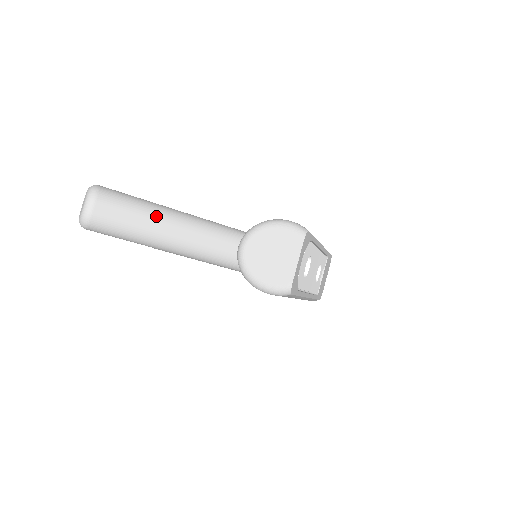
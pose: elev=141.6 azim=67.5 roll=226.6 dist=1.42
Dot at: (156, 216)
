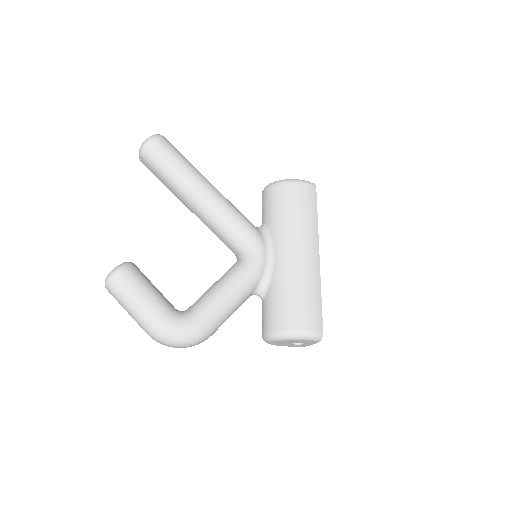
Dot at: occluded
